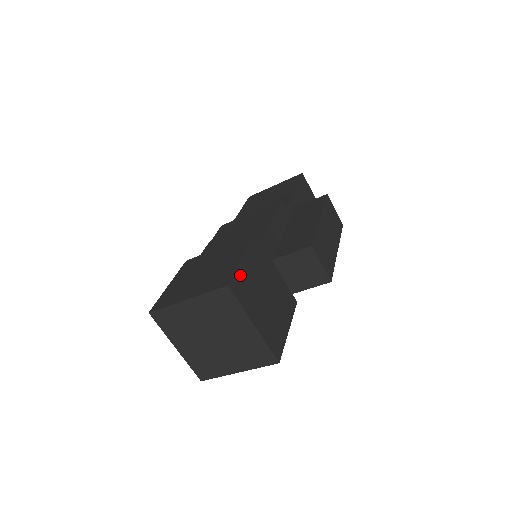
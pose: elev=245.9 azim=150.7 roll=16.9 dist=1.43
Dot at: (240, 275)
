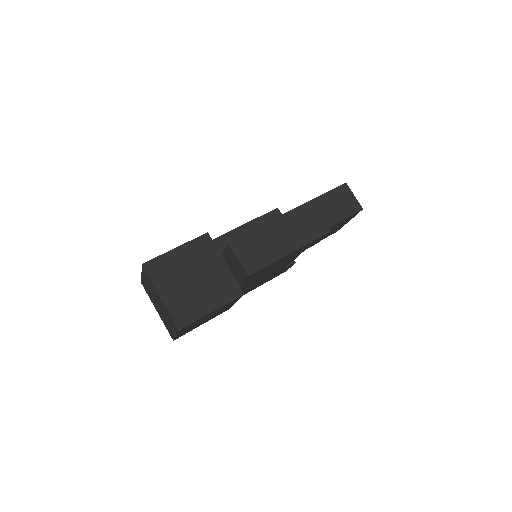
Dot at: (163, 260)
